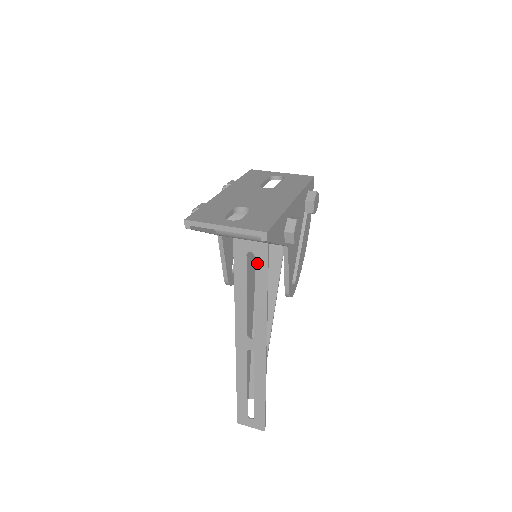
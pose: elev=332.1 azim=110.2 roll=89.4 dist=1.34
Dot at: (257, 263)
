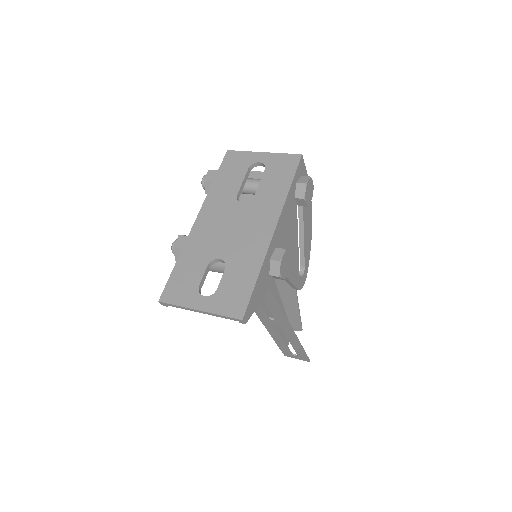
Dot at: occluded
